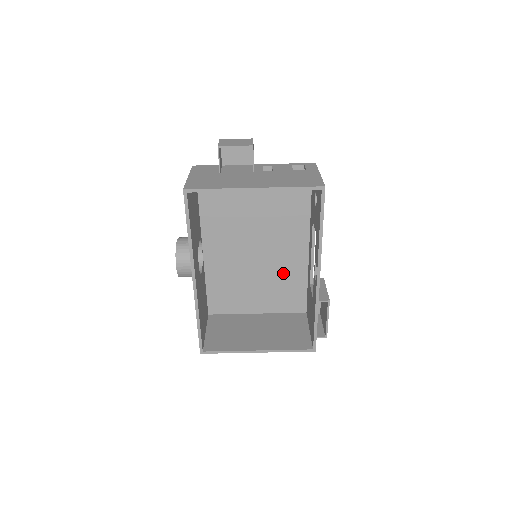
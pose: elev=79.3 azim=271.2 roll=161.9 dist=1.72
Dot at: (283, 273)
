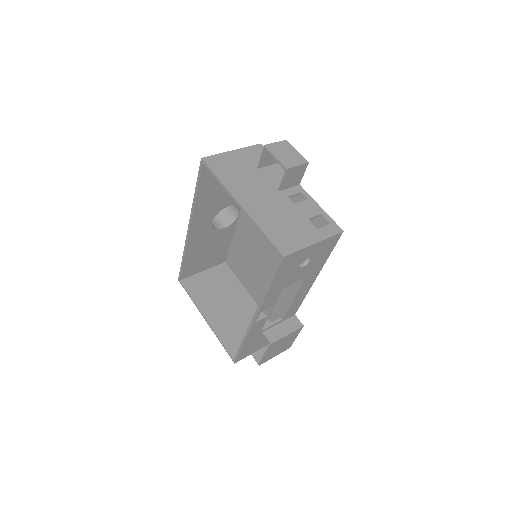
Dot at: occluded
